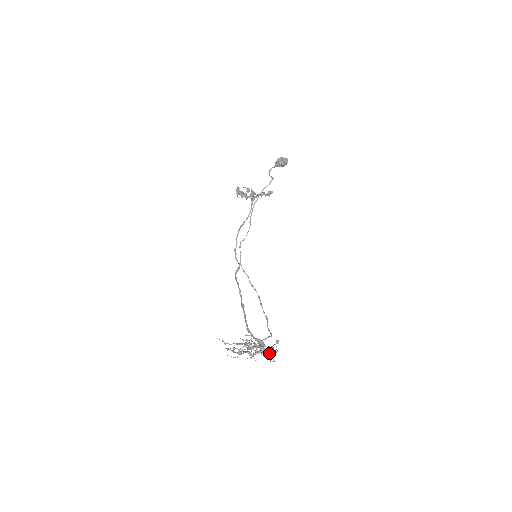
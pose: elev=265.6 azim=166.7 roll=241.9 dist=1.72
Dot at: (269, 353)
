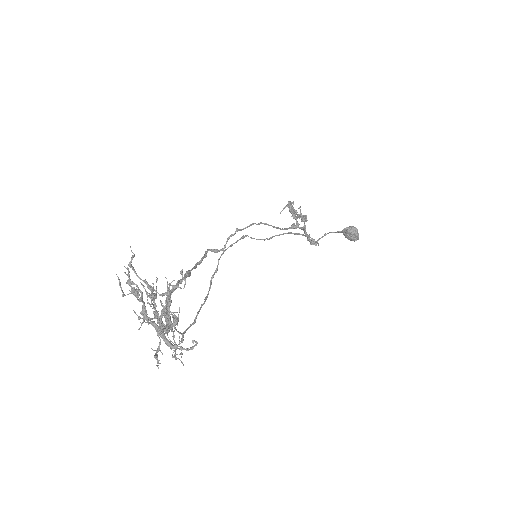
Dot at: (168, 343)
